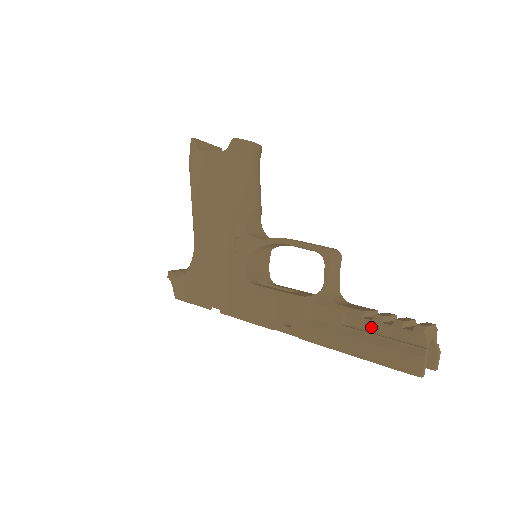
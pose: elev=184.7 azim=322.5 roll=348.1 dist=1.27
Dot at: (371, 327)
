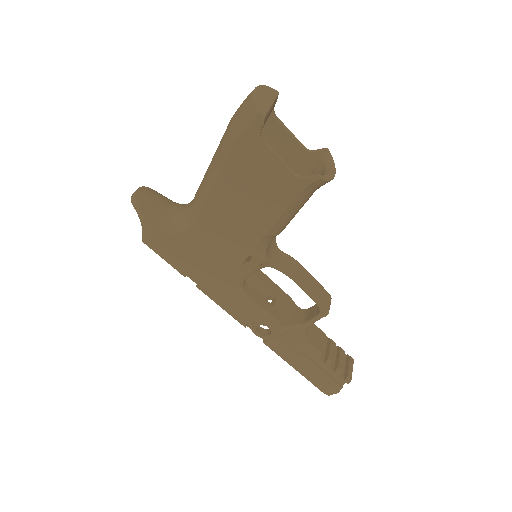
Dot at: (319, 361)
